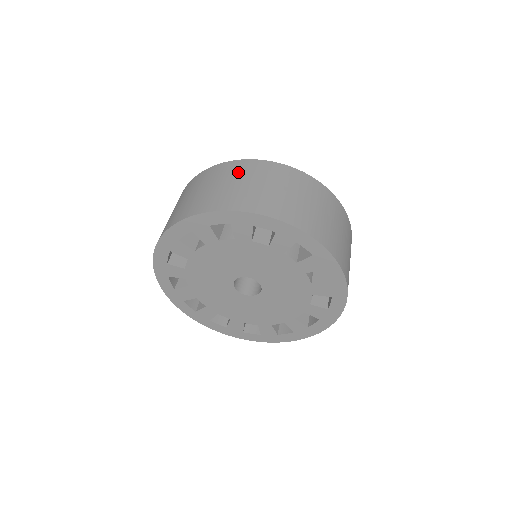
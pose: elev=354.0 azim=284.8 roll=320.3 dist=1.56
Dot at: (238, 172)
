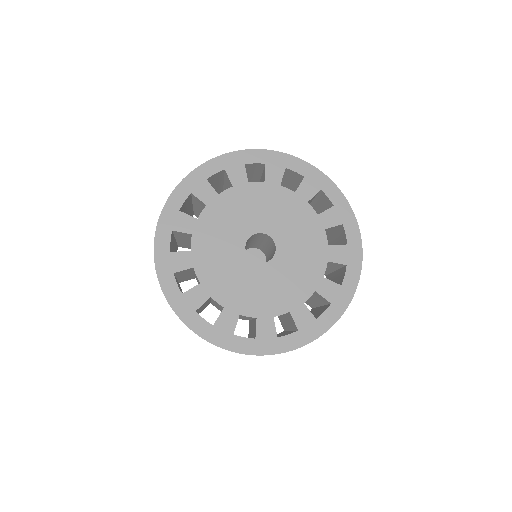
Dot at: occluded
